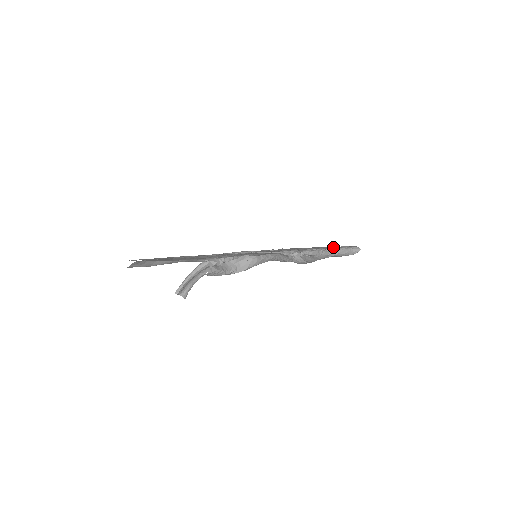
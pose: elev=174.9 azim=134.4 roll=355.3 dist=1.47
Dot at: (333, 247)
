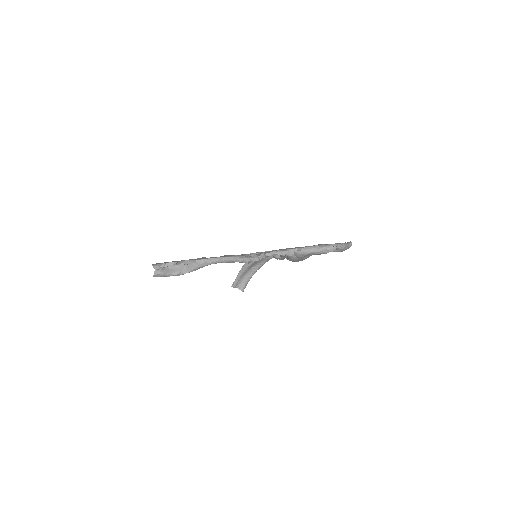
Dot at: (307, 246)
